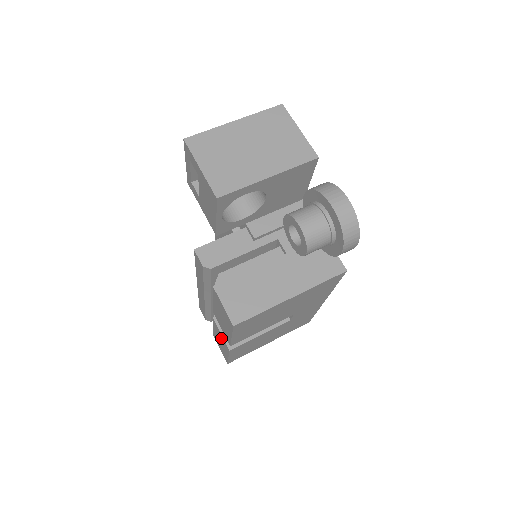
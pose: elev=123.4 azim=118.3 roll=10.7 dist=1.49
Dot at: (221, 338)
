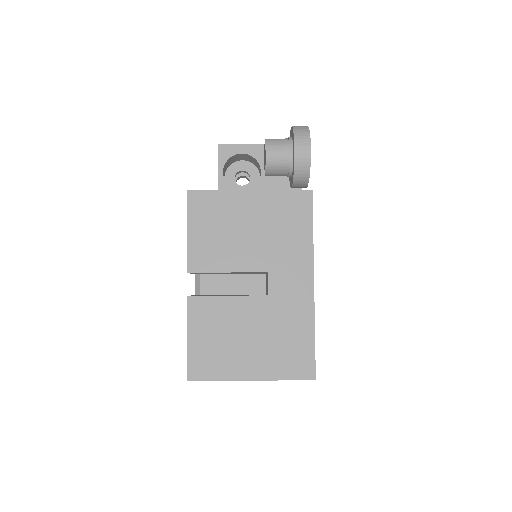
Dot at: occluded
